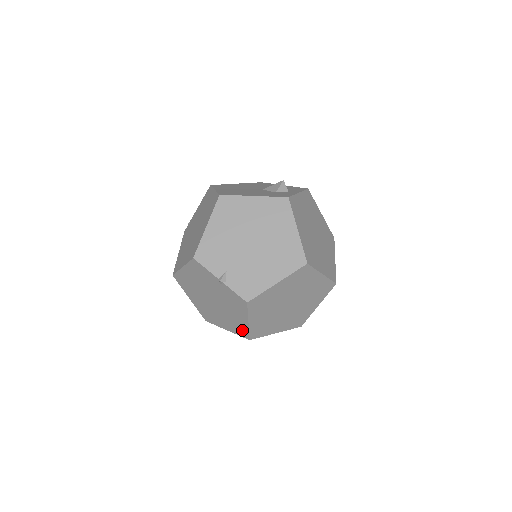
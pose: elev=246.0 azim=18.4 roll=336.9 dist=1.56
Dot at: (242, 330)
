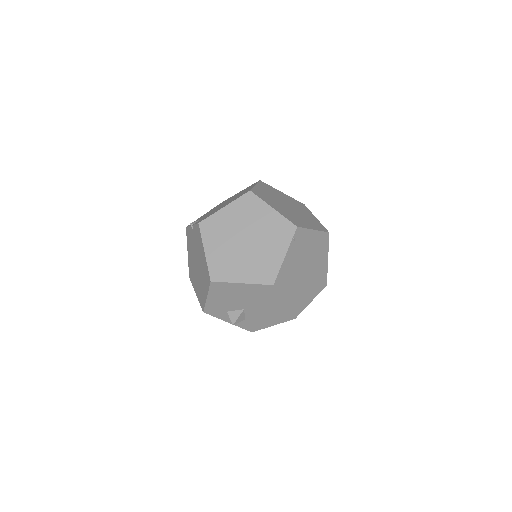
Dot at: (207, 274)
